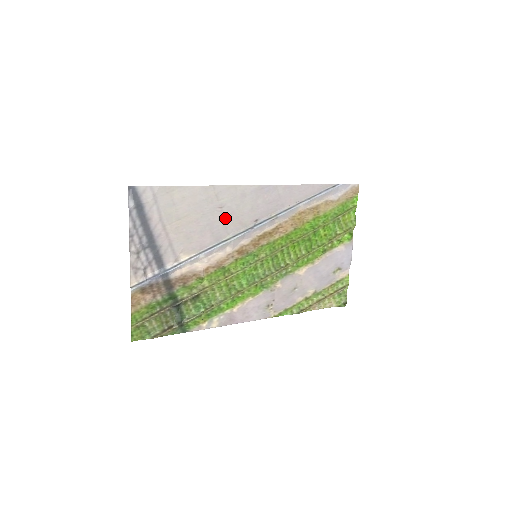
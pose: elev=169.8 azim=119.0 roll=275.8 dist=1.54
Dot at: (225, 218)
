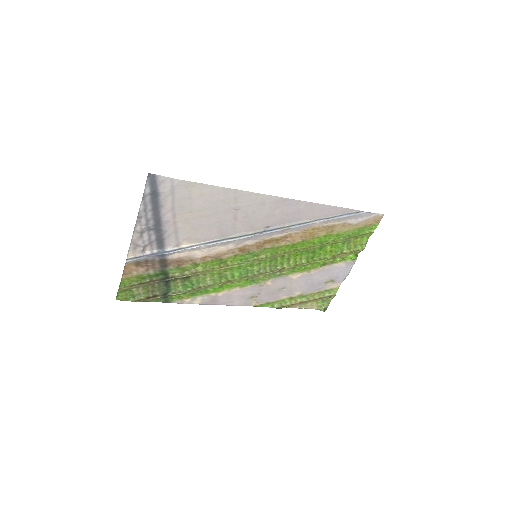
Dot at: (237, 219)
